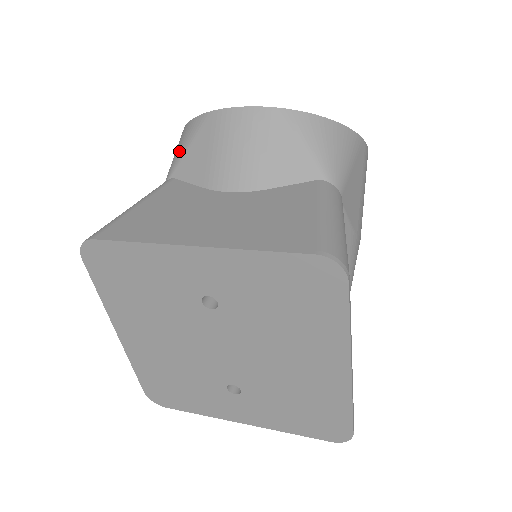
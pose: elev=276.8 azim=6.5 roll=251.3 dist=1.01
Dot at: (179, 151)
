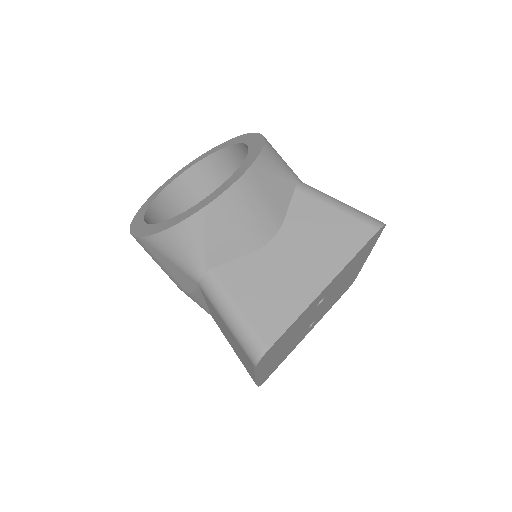
Dot at: (195, 250)
